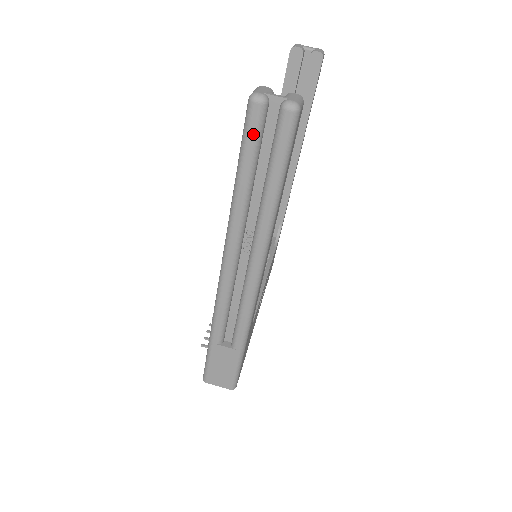
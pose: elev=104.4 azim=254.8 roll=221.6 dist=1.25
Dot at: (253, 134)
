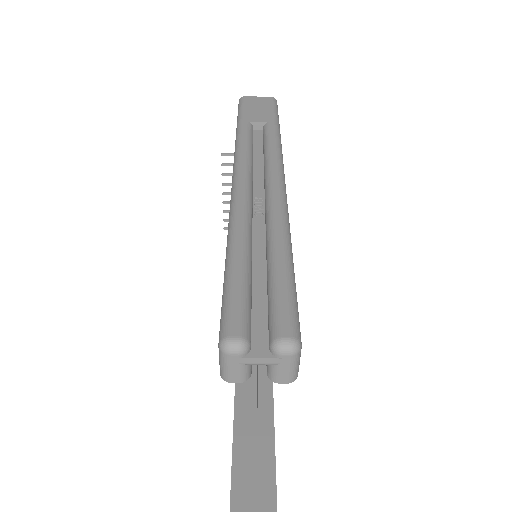
Dot at: out of frame
